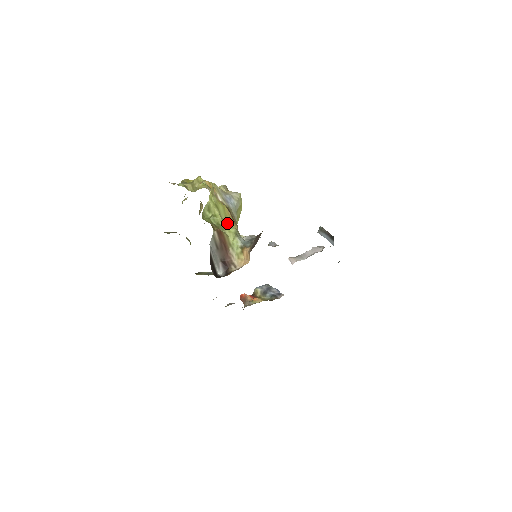
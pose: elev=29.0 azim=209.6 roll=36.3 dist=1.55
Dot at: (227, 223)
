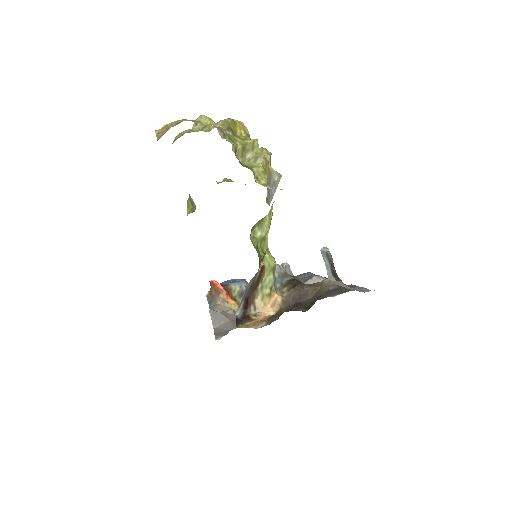
Dot at: occluded
